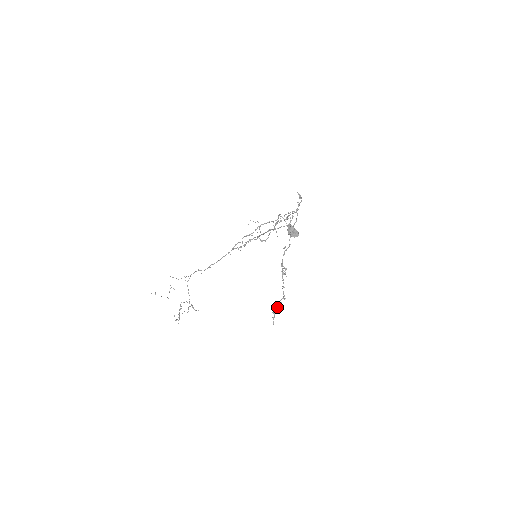
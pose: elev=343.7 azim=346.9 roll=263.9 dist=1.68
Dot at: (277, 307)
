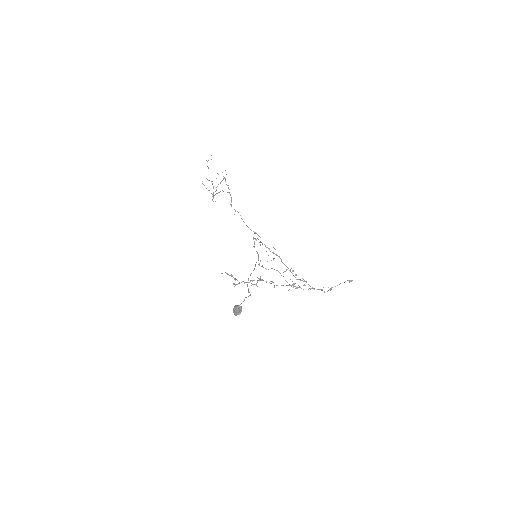
Dot at: (232, 276)
